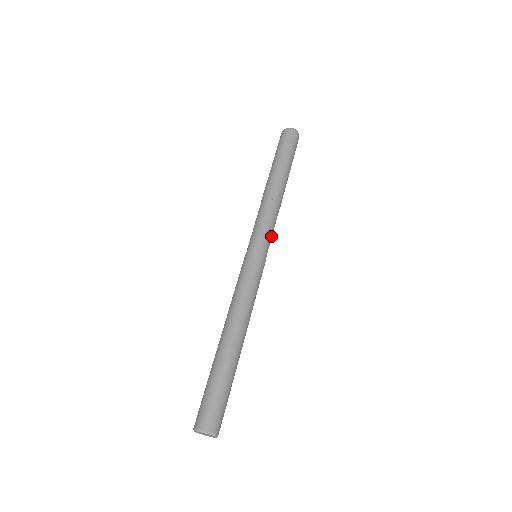
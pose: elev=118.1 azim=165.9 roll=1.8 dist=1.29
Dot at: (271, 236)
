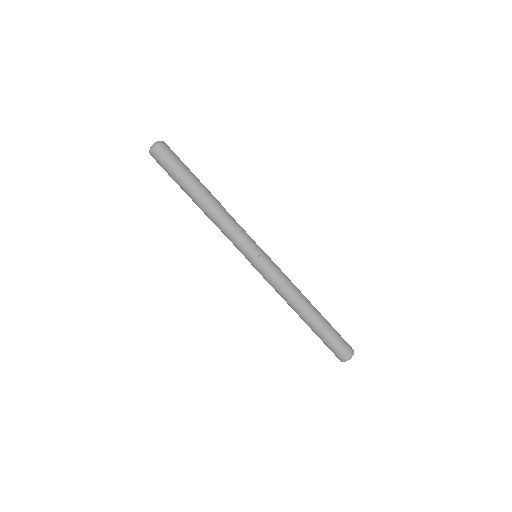
Dot at: (248, 236)
